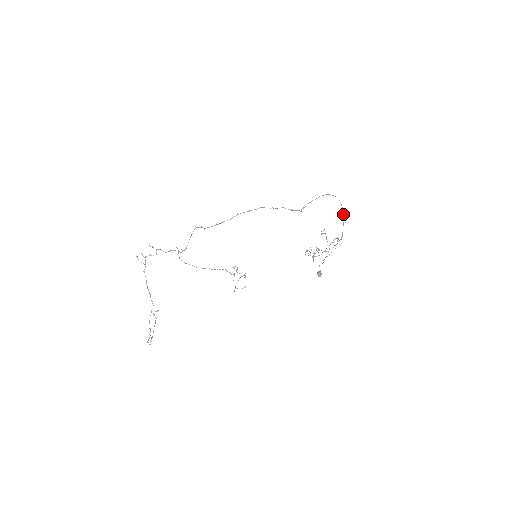
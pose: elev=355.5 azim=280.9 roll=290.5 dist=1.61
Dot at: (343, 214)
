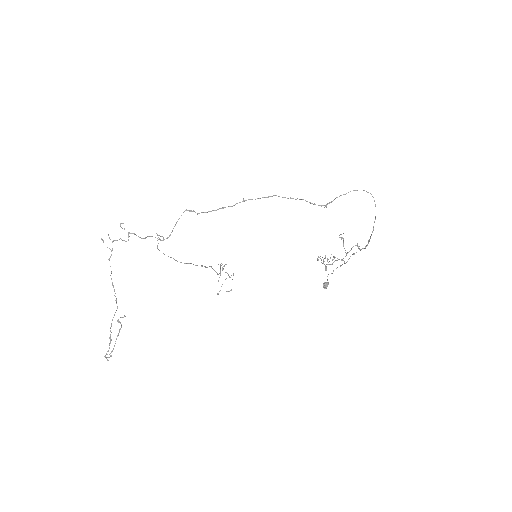
Dot at: (375, 217)
